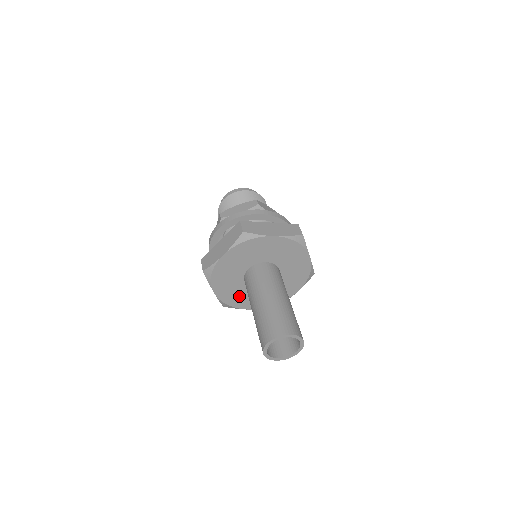
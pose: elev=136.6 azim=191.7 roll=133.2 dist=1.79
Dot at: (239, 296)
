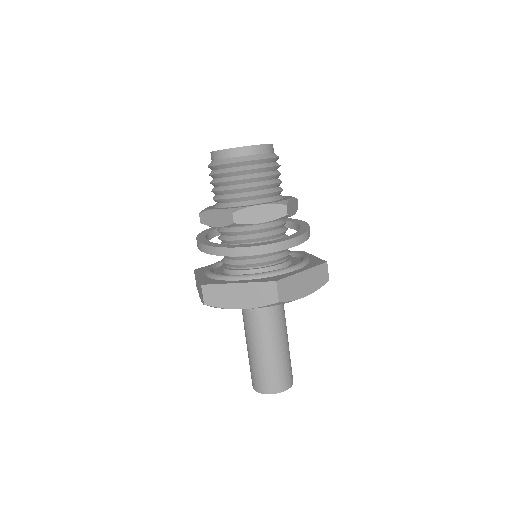
Dot at: occluded
